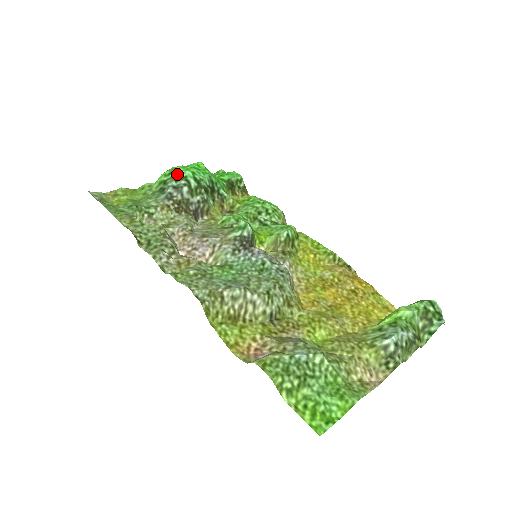
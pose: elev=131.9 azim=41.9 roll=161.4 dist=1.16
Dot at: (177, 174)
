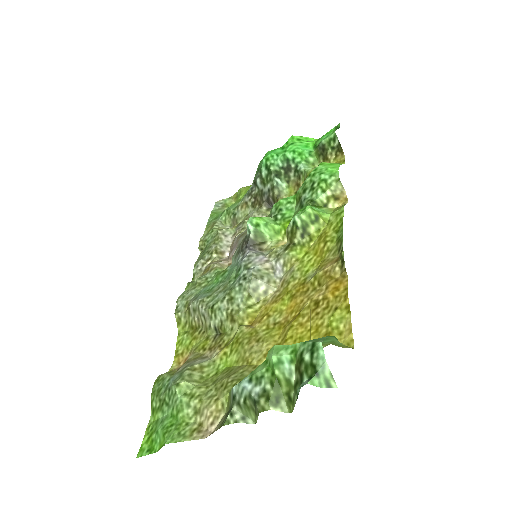
Dot at: (260, 164)
